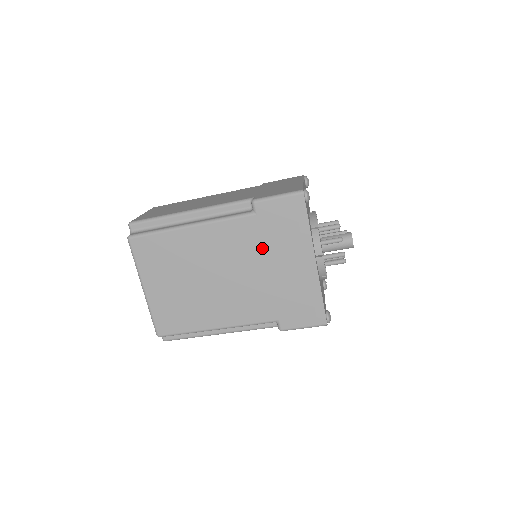
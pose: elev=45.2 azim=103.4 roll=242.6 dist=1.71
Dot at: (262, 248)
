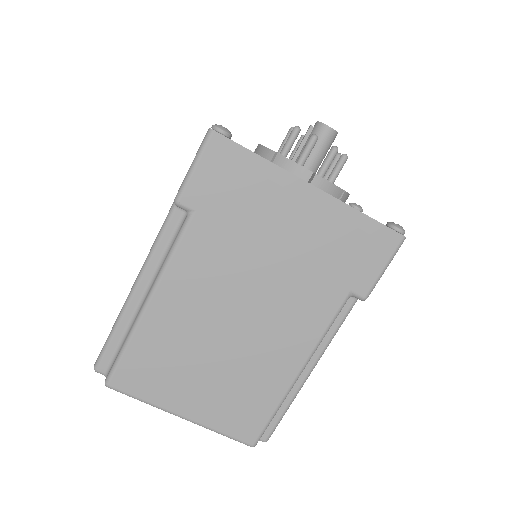
Dot at: (243, 239)
